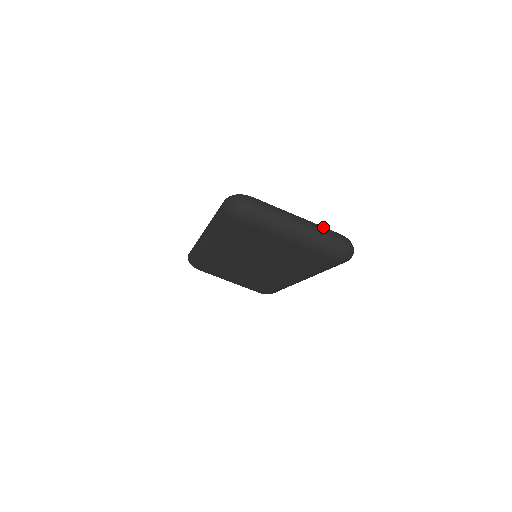
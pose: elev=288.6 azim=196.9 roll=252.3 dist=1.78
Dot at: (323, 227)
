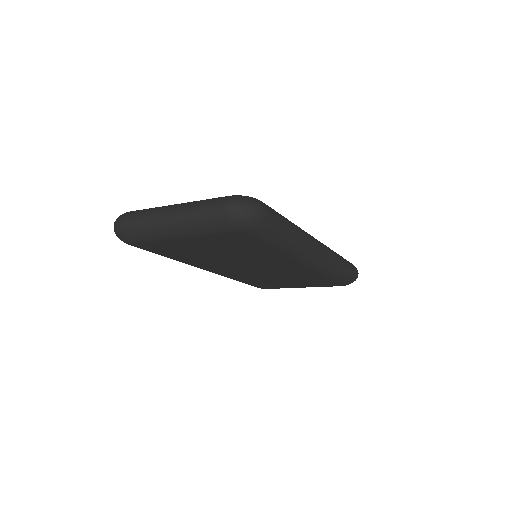
Dot at: (202, 200)
